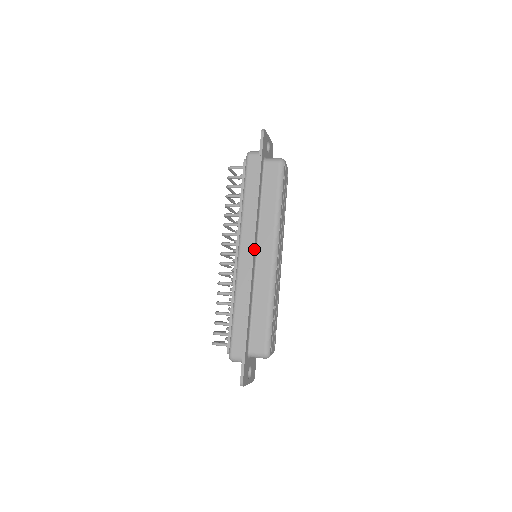
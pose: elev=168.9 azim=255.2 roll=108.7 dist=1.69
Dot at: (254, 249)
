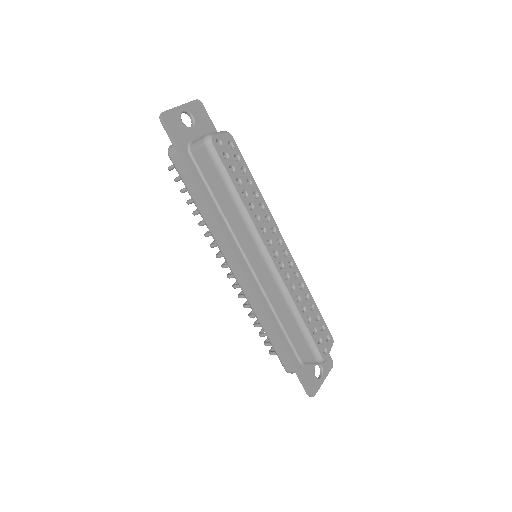
Dot at: (241, 265)
